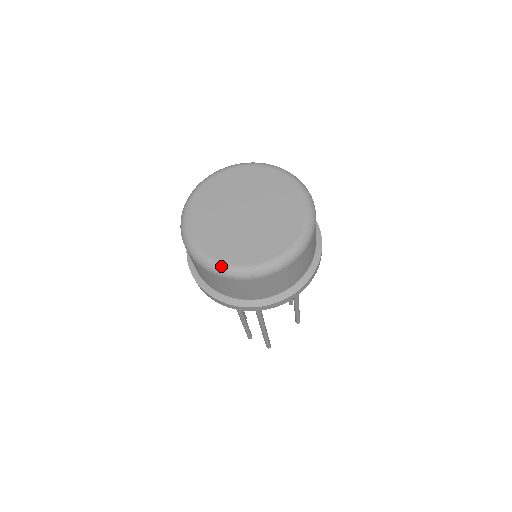
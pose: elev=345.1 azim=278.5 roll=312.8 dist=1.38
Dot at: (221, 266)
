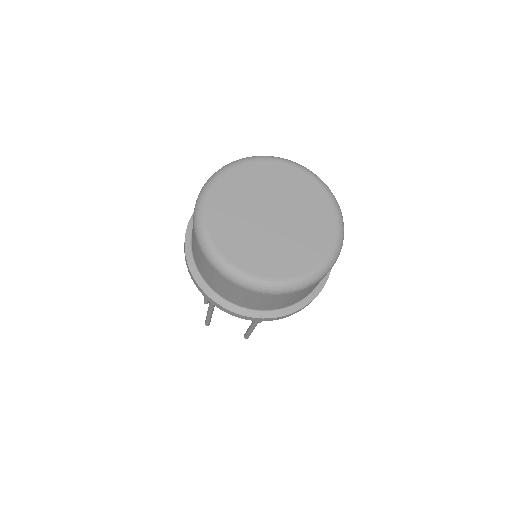
Dot at: (202, 225)
